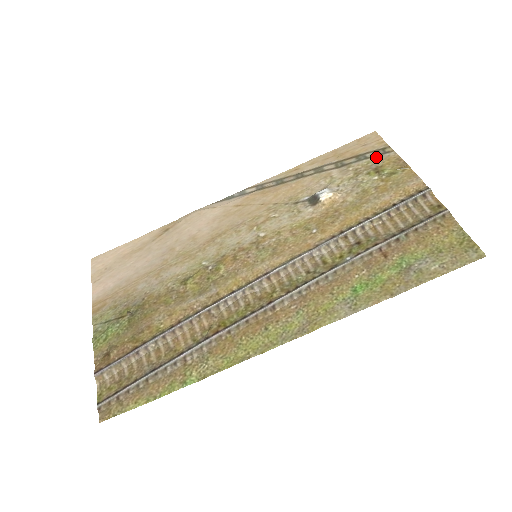
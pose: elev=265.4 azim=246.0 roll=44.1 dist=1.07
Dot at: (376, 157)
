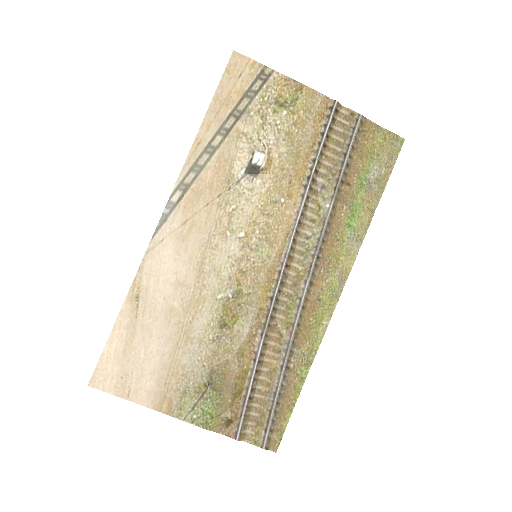
Dot at: (264, 87)
